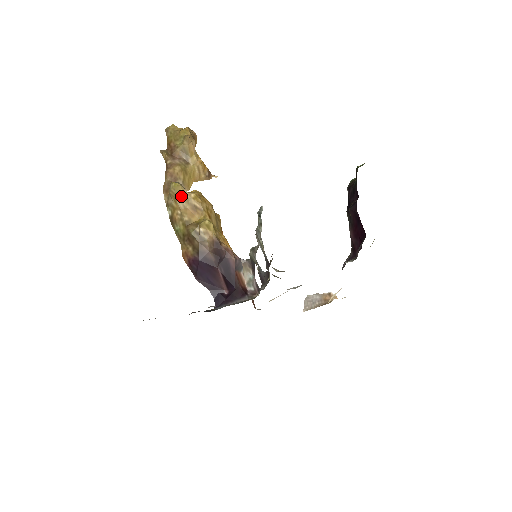
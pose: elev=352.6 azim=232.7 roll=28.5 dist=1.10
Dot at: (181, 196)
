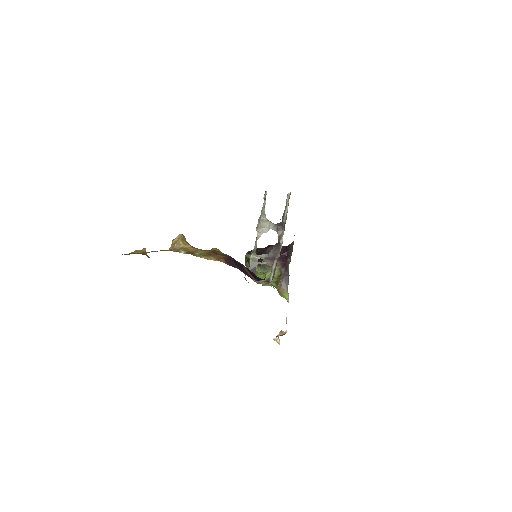
Dot at: (187, 242)
